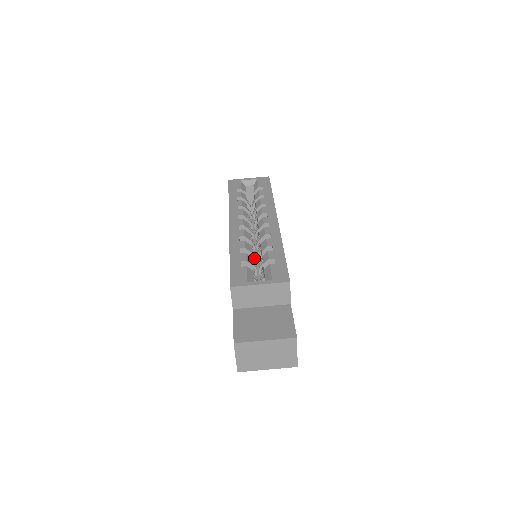
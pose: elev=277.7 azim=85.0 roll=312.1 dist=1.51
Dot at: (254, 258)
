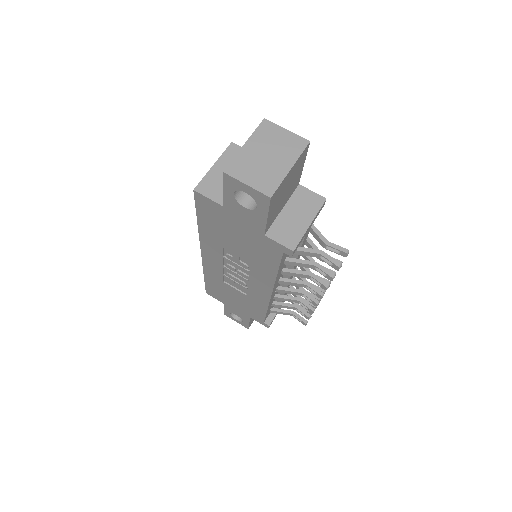
Dot at: occluded
